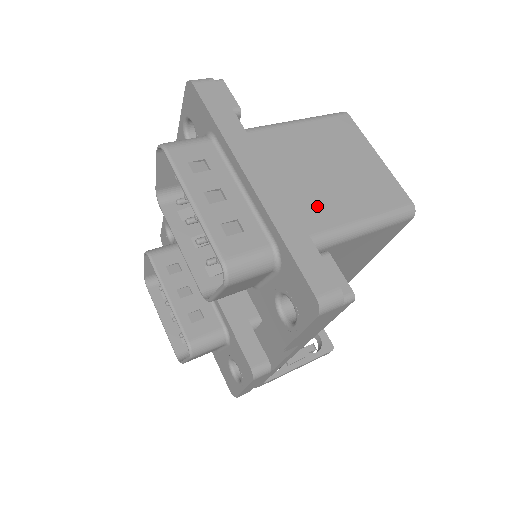
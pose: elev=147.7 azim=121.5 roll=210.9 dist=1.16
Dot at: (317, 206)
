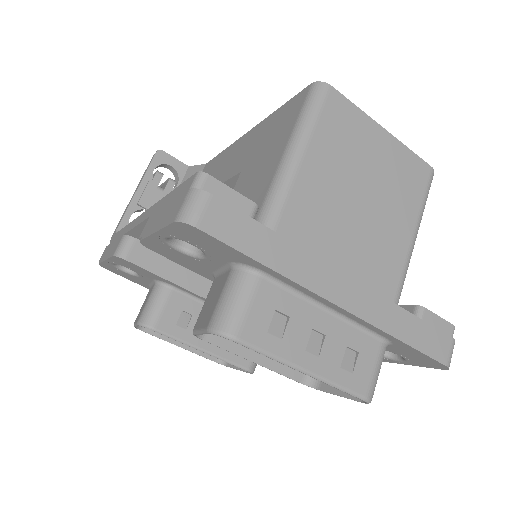
Dot at: (381, 257)
